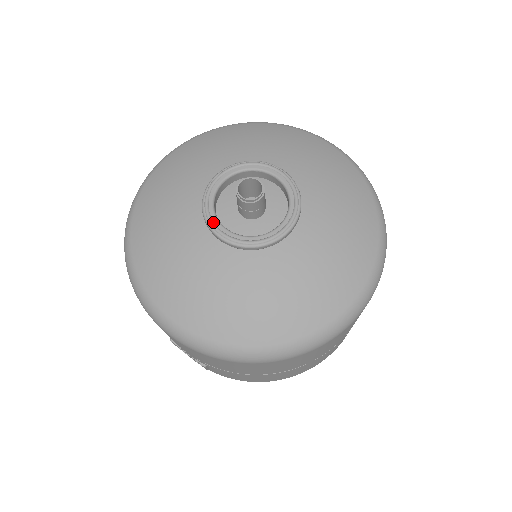
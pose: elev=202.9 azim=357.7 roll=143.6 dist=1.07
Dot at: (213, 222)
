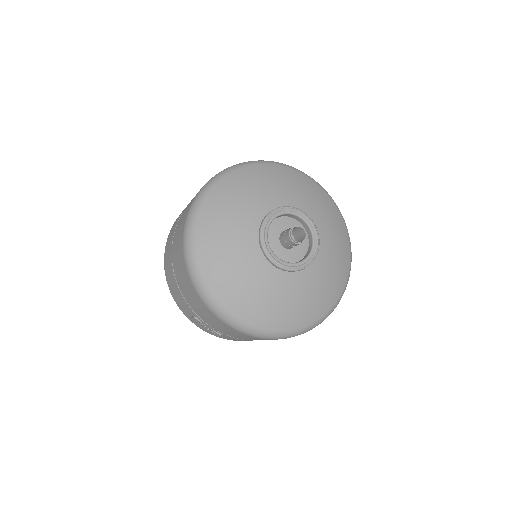
Dot at: (270, 253)
